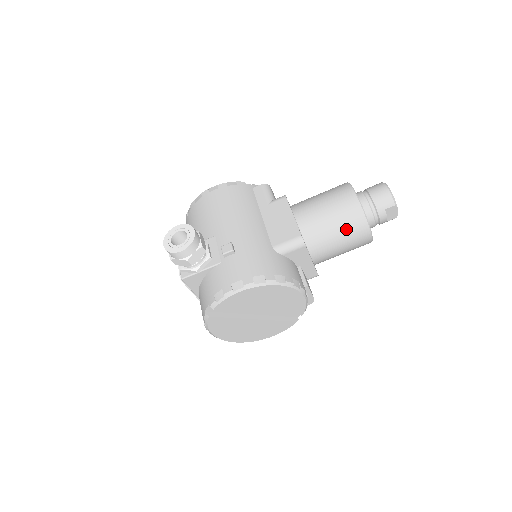
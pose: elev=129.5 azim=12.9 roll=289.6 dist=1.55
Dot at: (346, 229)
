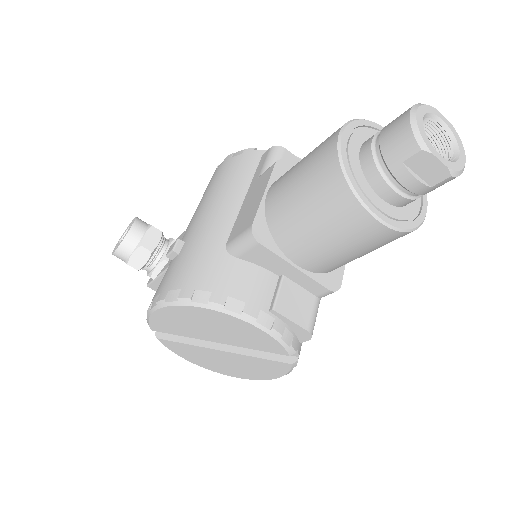
Dot at: (322, 210)
